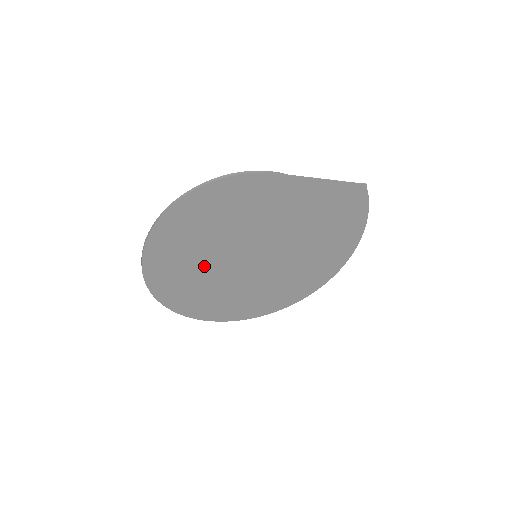
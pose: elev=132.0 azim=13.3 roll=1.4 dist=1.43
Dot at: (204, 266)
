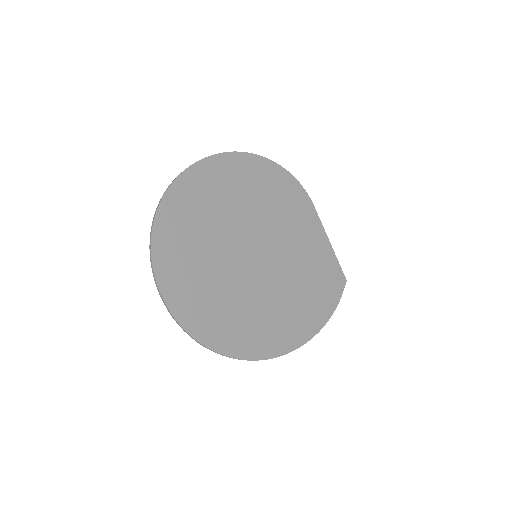
Dot at: (223, 217)
